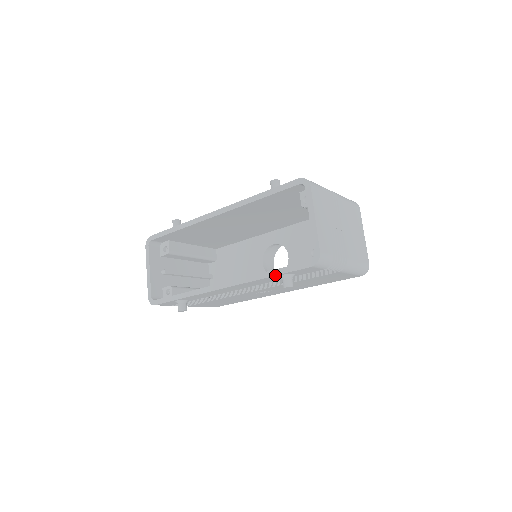
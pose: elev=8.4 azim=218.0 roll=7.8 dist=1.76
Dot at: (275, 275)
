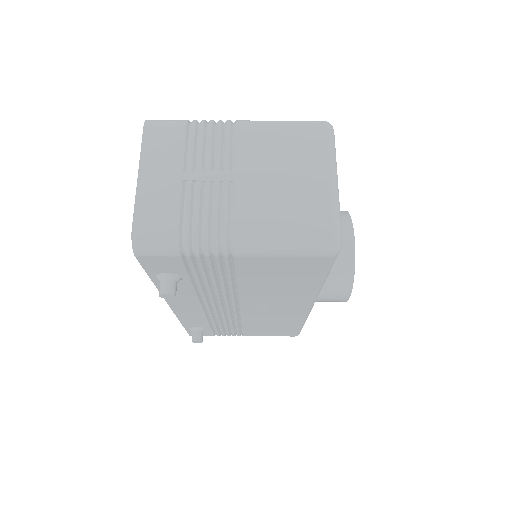
Dot at: (151, 279)
